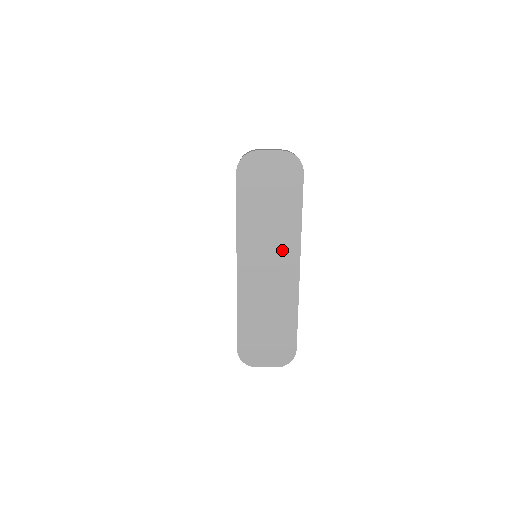
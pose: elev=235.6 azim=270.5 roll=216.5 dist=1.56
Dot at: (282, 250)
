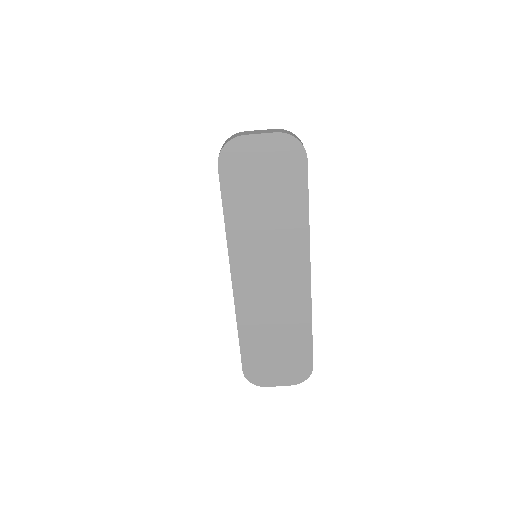
Dot at: (287, 257)
